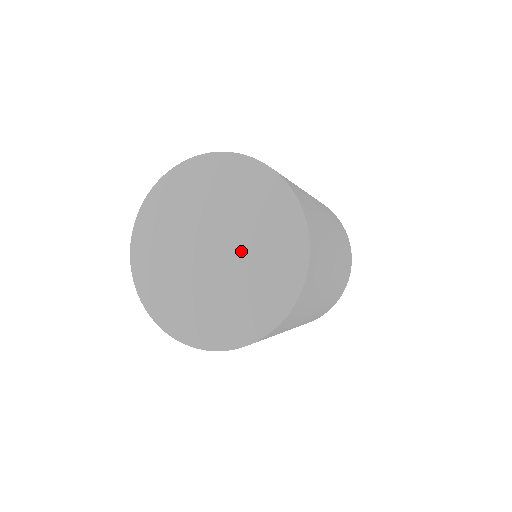
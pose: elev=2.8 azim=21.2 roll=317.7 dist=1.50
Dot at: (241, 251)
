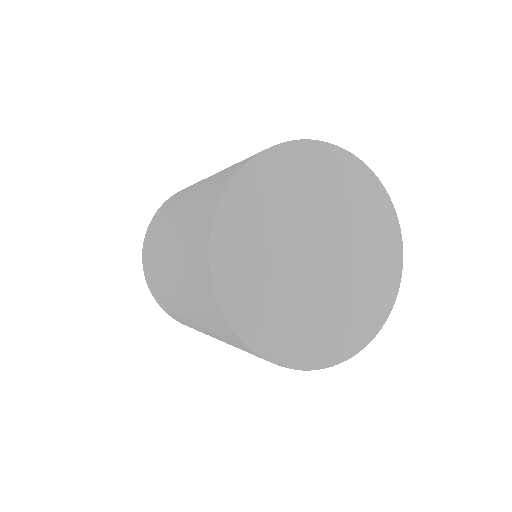
Dot at: (346, 248)
